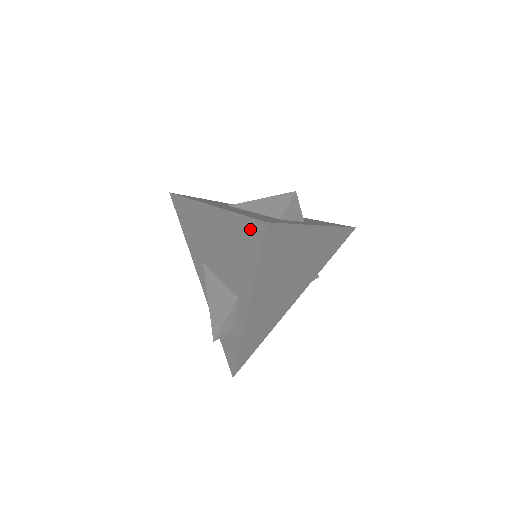
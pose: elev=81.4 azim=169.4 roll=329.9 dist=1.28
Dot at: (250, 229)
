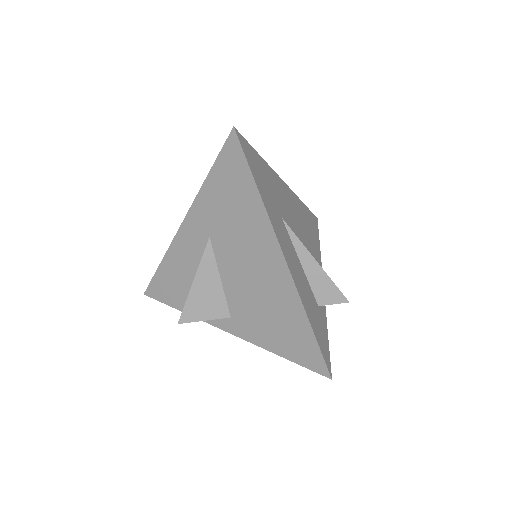
Dot at: (310, 351)
